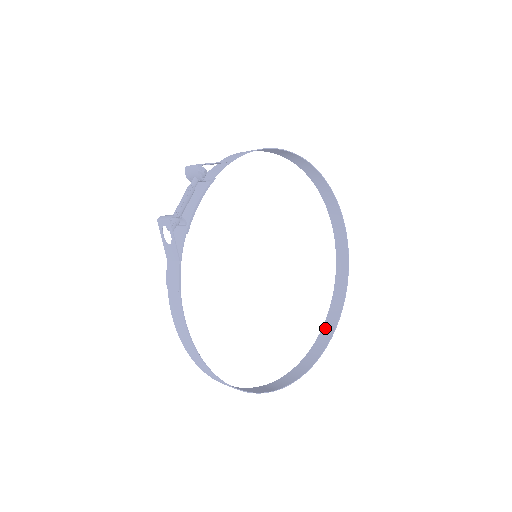
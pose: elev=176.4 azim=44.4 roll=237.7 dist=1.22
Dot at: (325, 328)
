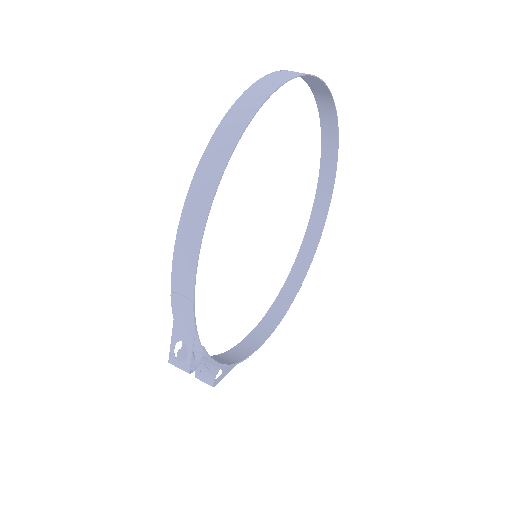
Dot at: (324, 129)
